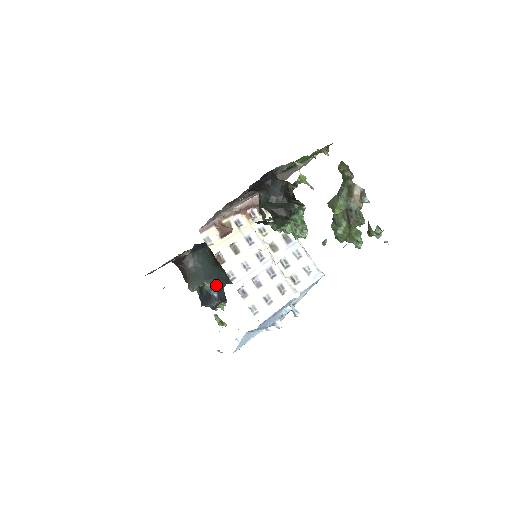
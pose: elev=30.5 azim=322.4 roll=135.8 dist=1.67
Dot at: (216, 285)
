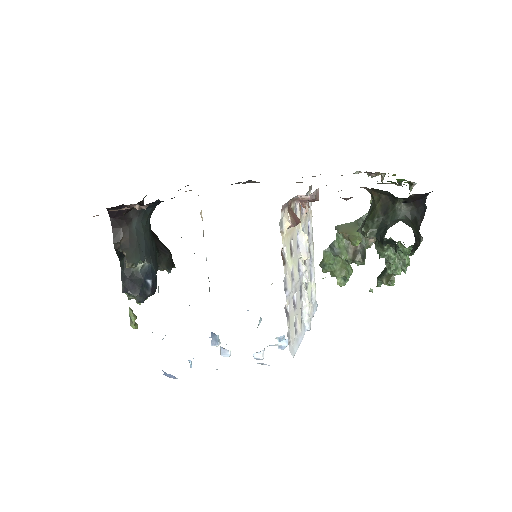
Dot at: (153, 267)
